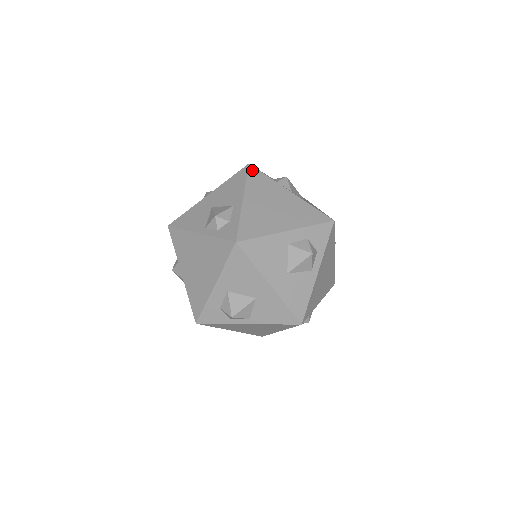
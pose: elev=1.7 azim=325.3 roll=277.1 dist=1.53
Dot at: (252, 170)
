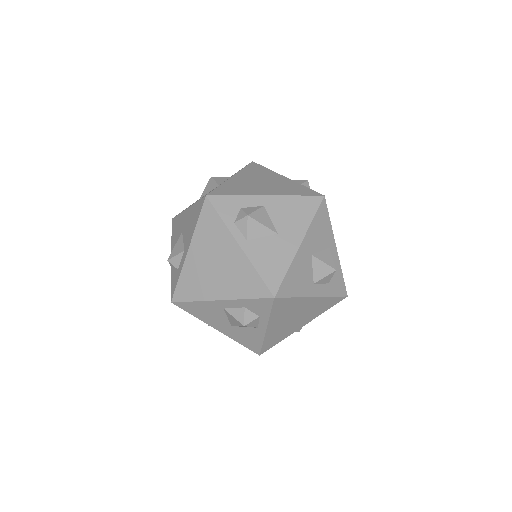
Dot at: (207, 207)
